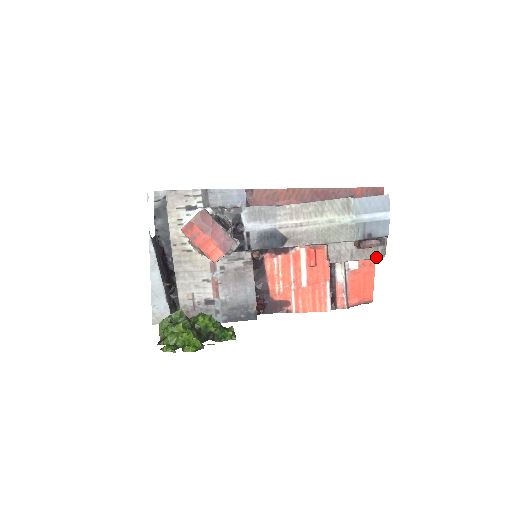
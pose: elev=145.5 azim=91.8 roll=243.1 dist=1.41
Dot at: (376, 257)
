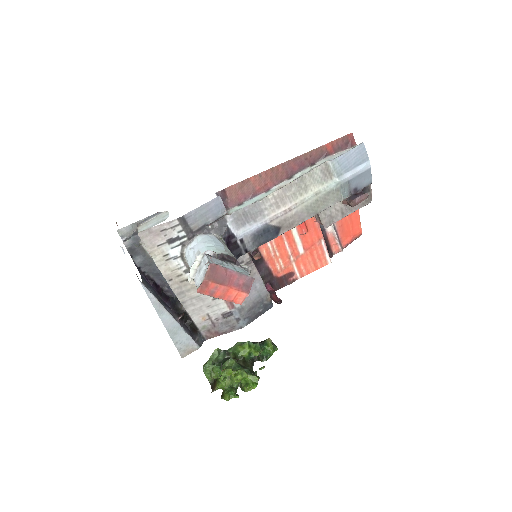
Dot at: (364, 205)
